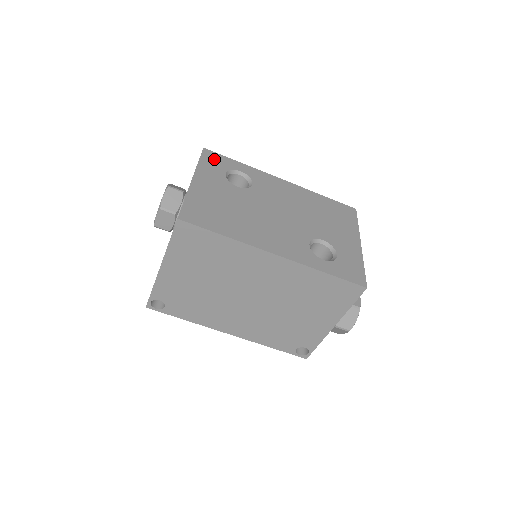
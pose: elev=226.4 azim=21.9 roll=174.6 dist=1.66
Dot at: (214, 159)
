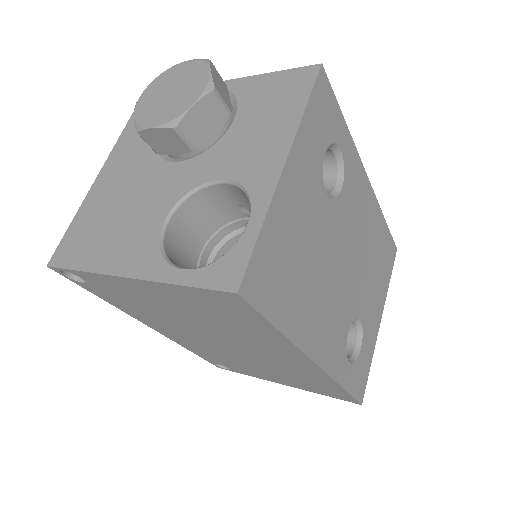
Dot at: (324, 106)
